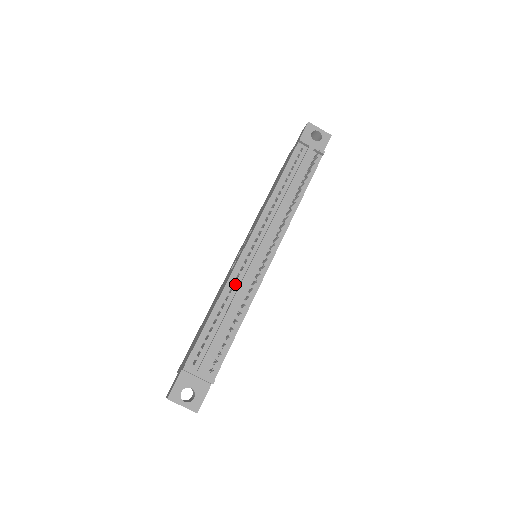
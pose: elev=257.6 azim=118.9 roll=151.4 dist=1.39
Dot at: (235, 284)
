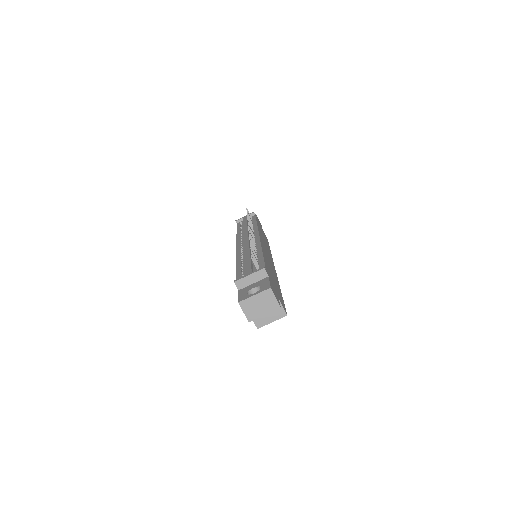
Dot at: (243, 254)
